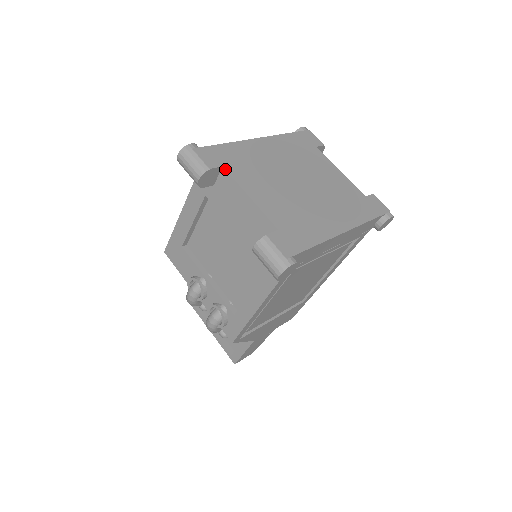
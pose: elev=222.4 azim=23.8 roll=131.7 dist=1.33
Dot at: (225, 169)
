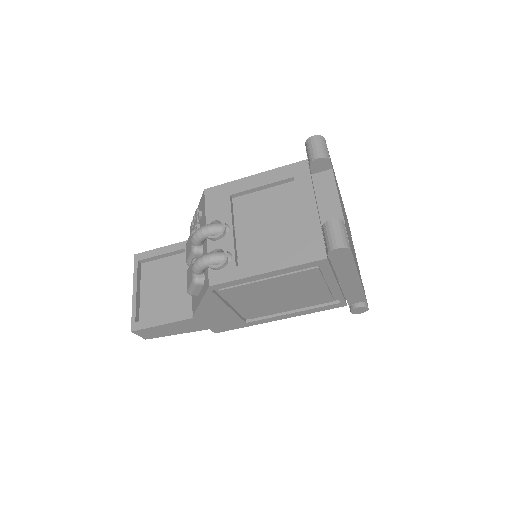
Dot at: occluded
